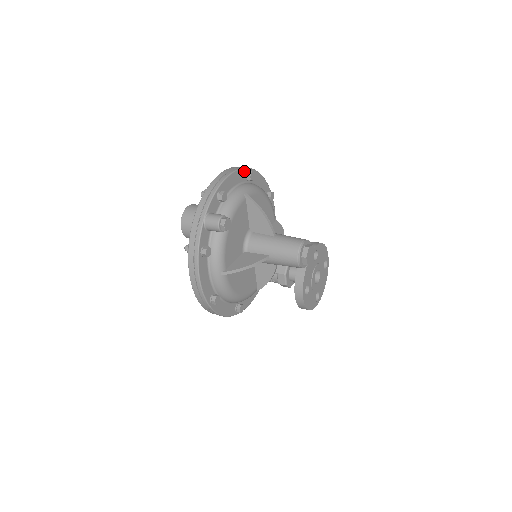
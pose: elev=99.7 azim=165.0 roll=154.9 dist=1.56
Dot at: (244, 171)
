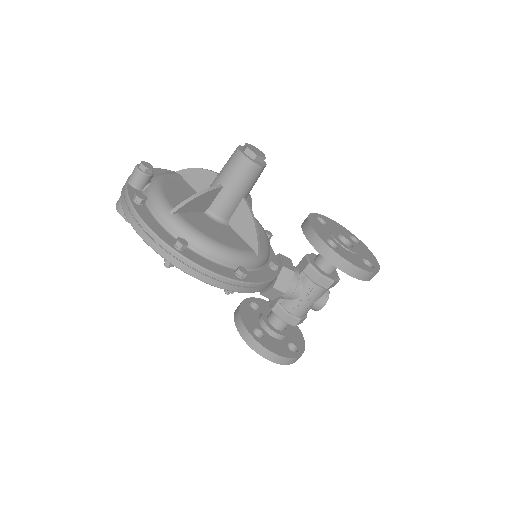
Dot at: occluded
